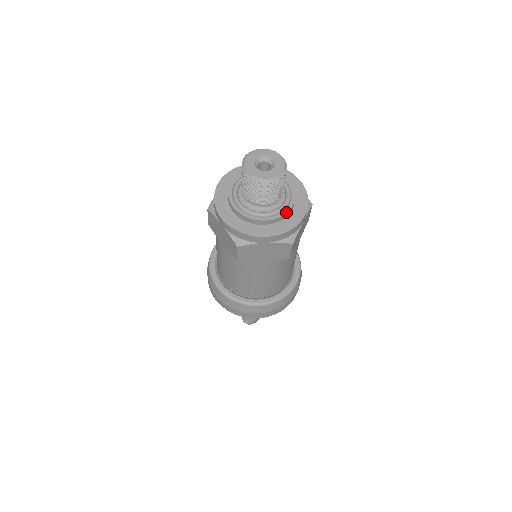
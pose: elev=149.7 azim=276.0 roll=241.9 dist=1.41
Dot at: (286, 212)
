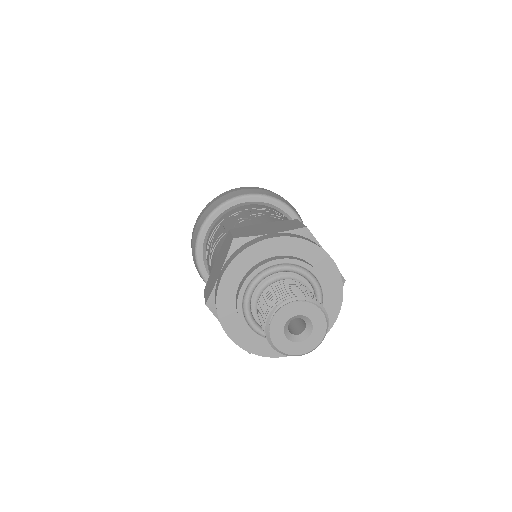
Dot at: occluded
